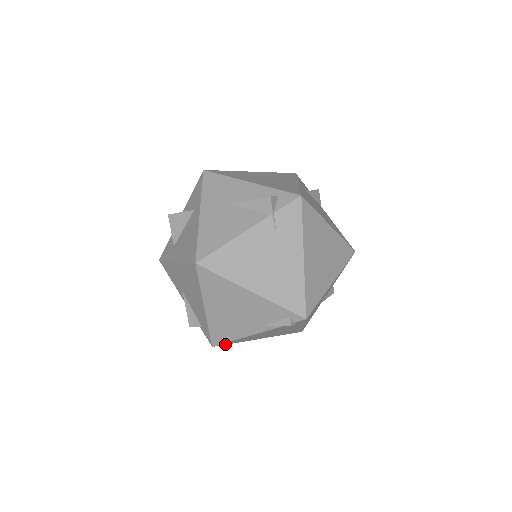
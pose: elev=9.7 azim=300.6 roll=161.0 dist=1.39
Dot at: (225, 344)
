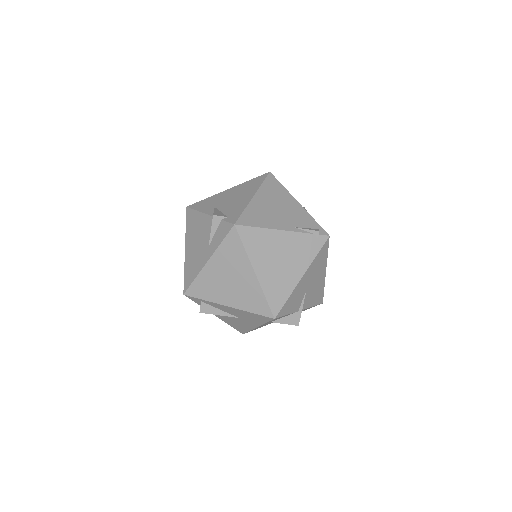
Dot at: (242, 235)
